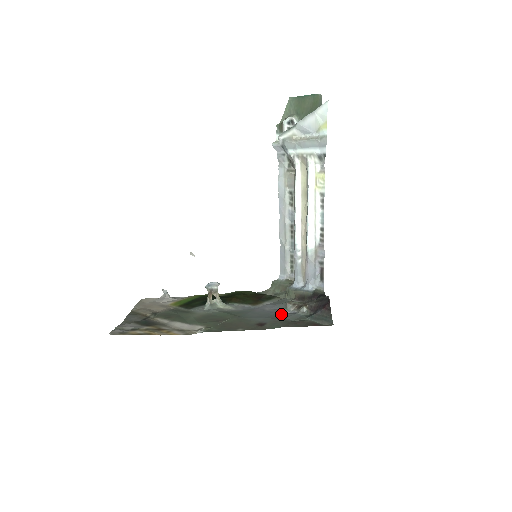
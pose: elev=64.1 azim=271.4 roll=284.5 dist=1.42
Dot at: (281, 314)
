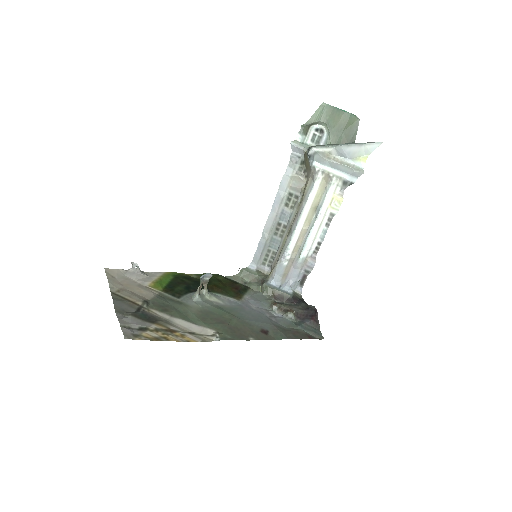
Dot at: (272, 317)
